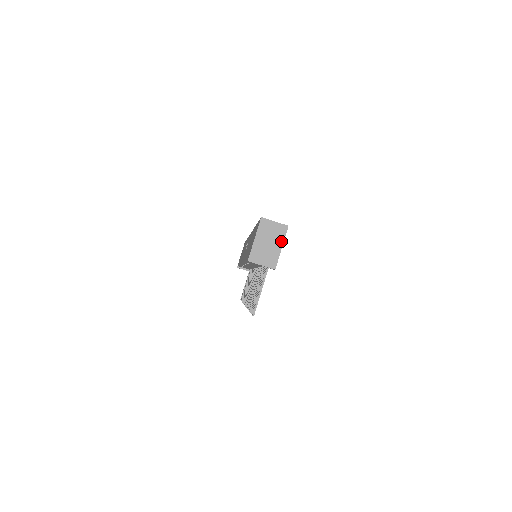
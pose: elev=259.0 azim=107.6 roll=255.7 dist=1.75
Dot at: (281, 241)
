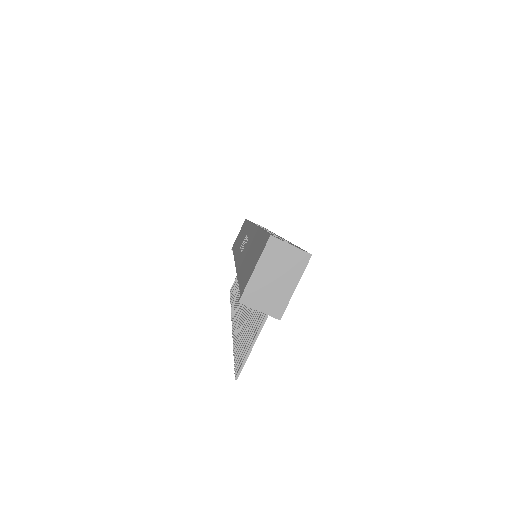
Dot at: (296, 277)
